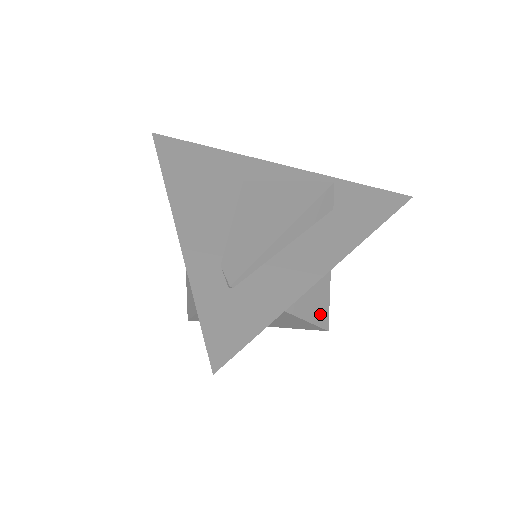
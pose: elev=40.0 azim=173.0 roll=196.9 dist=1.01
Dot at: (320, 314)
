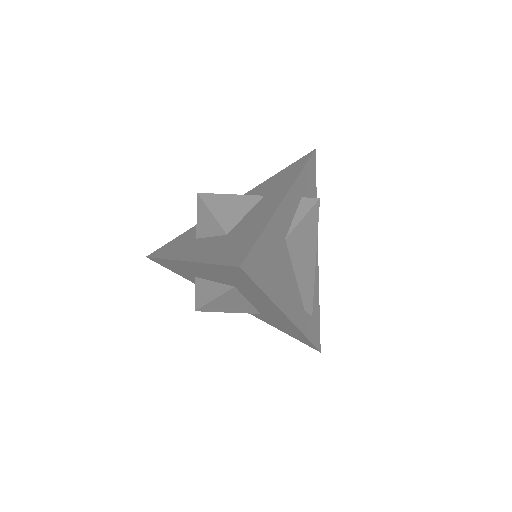
Dot at: occluded
